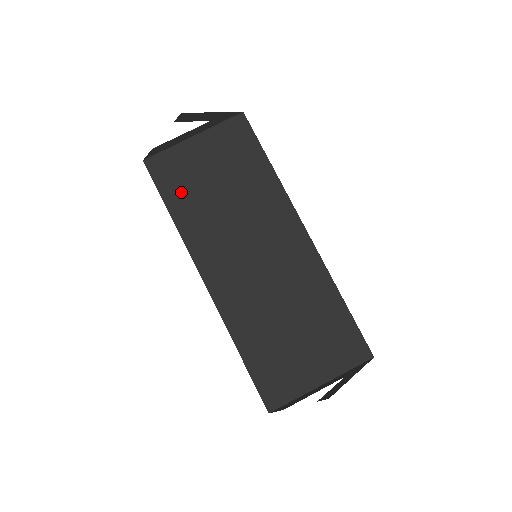
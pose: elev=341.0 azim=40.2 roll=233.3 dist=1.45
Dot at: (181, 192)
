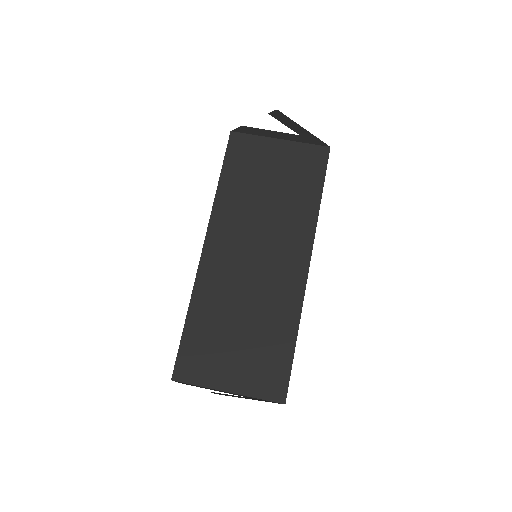
Dot at: (239, 171)
